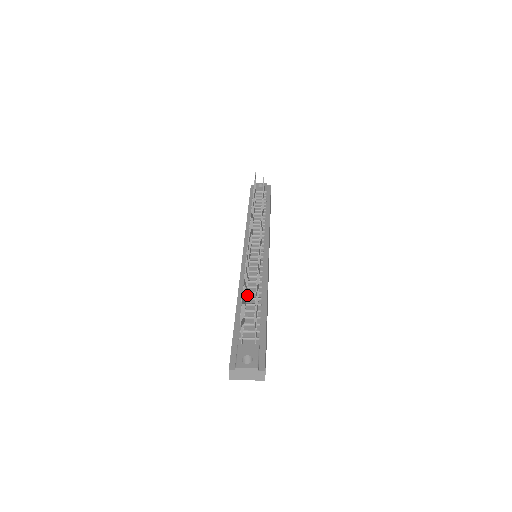
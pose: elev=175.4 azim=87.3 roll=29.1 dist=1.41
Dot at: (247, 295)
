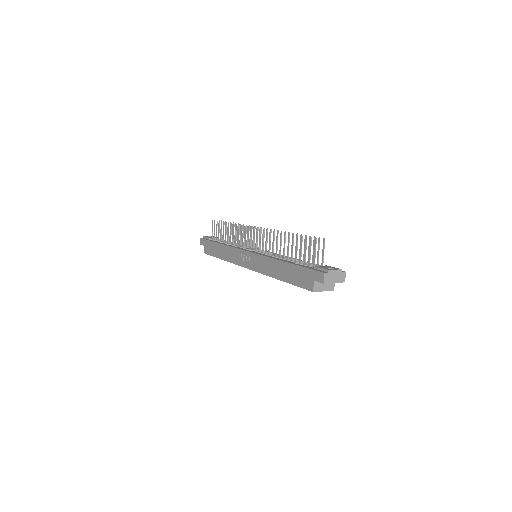
Dot at: occluded
